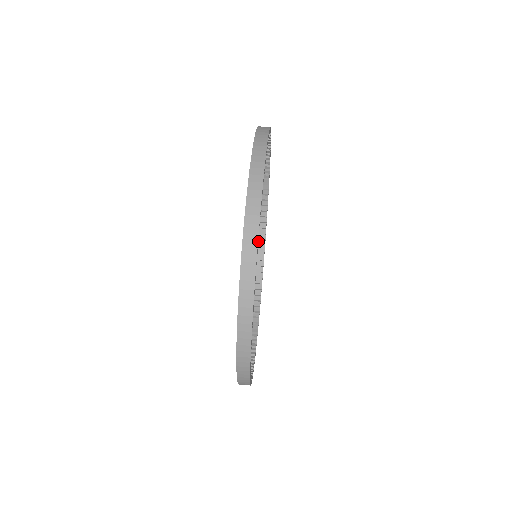
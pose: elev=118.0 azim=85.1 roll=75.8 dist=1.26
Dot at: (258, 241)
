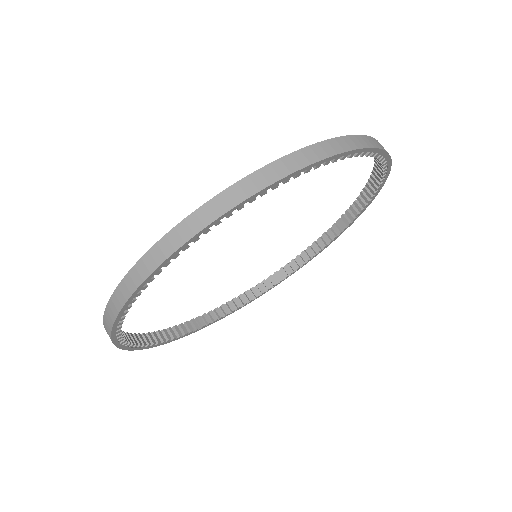
Dot at: (241, 296)
